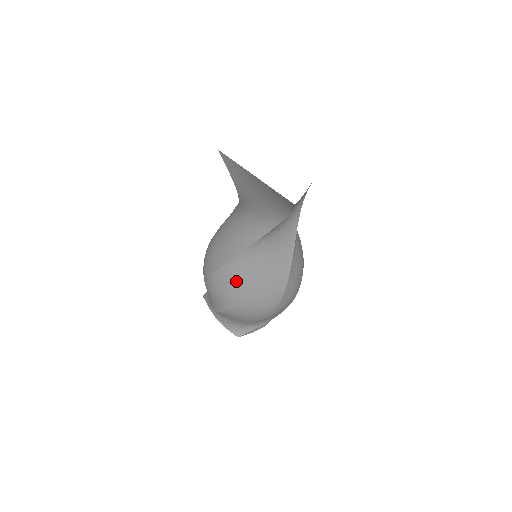
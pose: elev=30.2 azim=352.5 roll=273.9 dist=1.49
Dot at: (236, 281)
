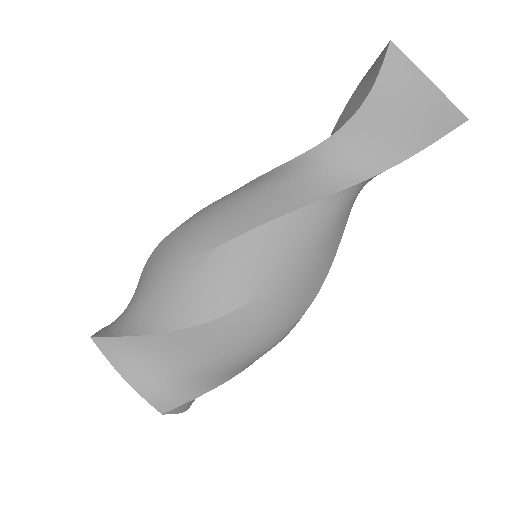
Dot at: (284, 249)
